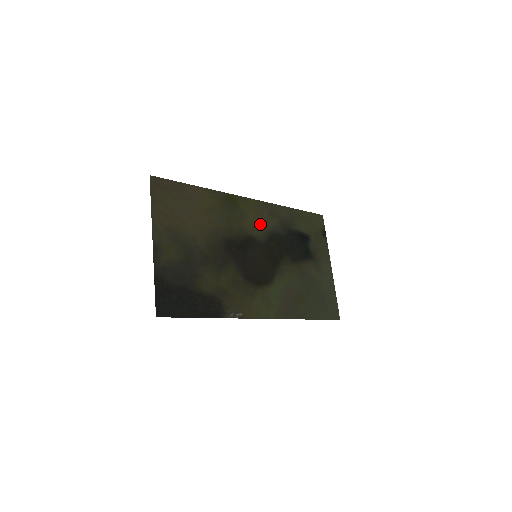
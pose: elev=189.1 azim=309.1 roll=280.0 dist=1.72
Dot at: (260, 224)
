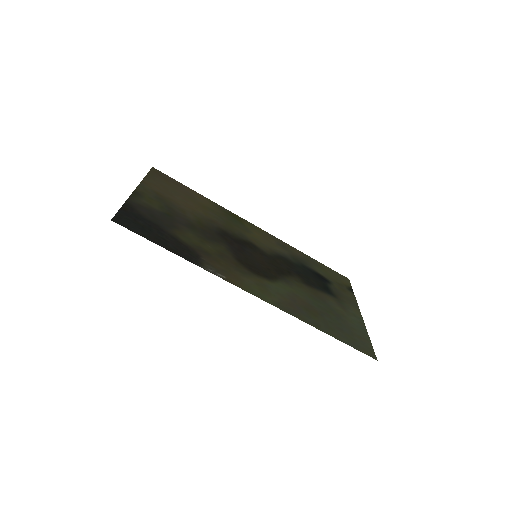
Dot at: (266, 244)
